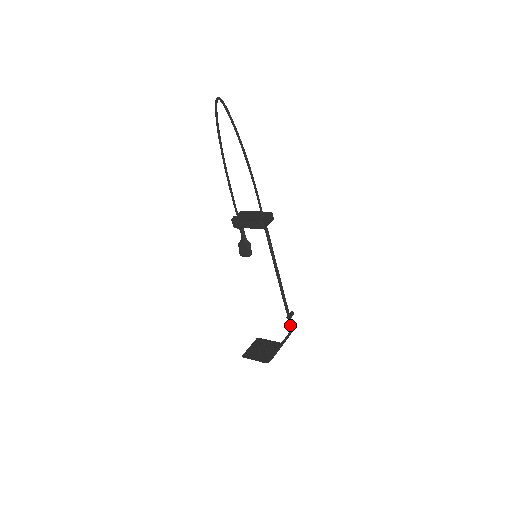
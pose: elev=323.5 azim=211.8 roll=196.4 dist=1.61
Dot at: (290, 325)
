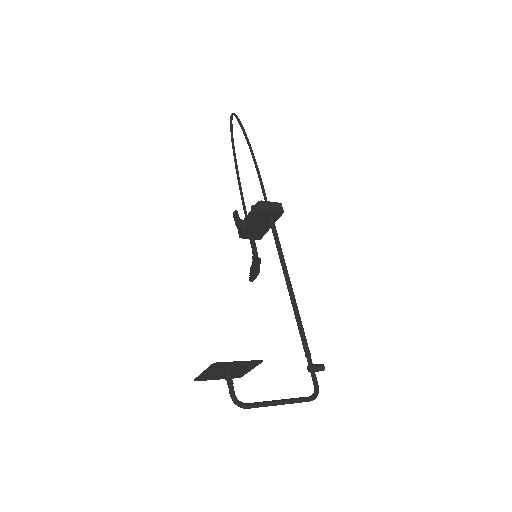
Dot at: (314, 384)
